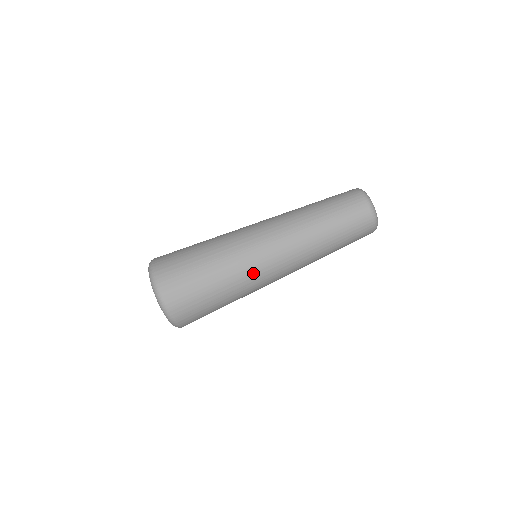
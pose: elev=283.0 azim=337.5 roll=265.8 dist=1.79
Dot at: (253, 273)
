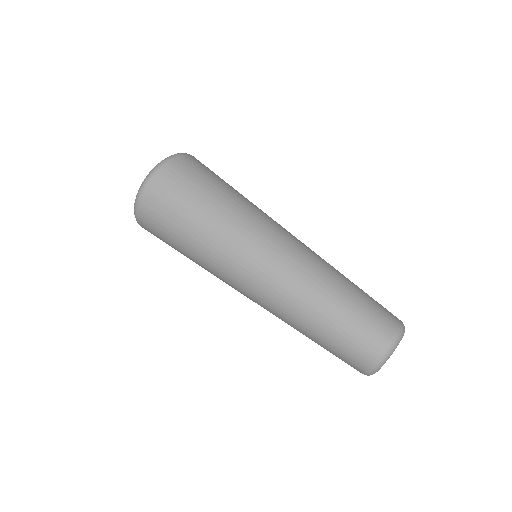
Dot at: (221, 275)
